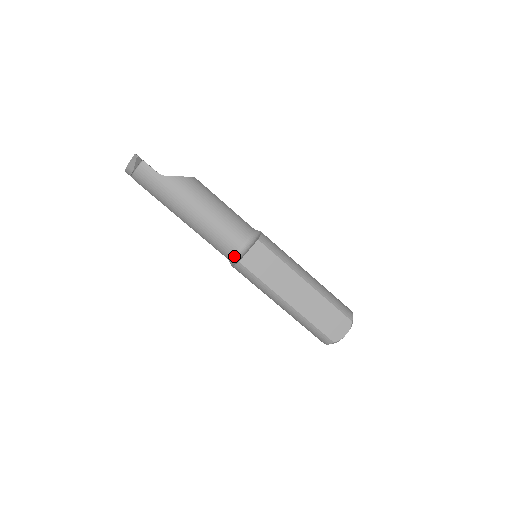
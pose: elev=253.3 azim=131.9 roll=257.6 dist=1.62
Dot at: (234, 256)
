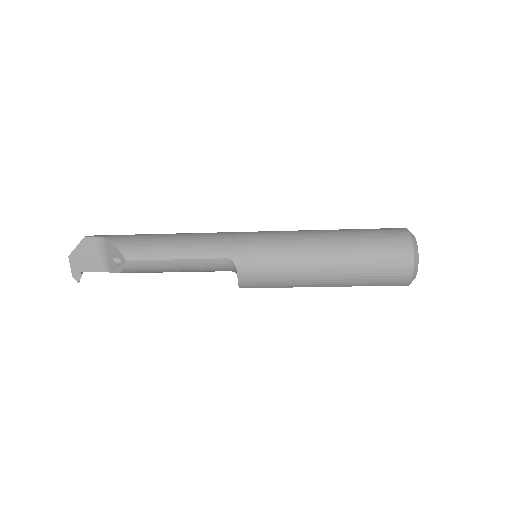
Dot at: occluded
